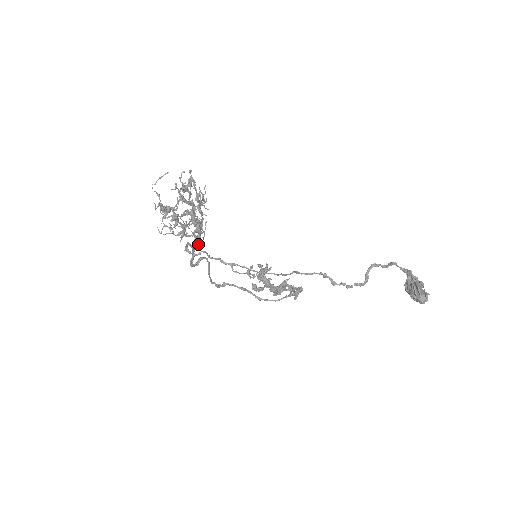
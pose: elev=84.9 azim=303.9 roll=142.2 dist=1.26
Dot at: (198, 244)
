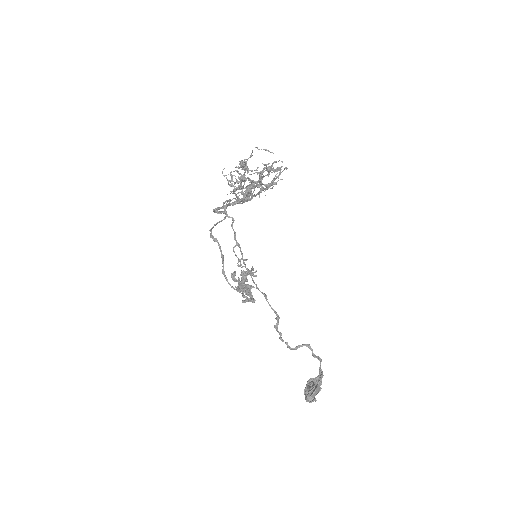
Dot at: (234, 204)
